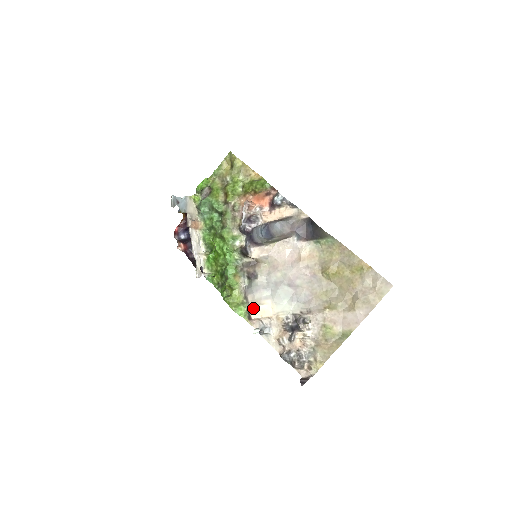
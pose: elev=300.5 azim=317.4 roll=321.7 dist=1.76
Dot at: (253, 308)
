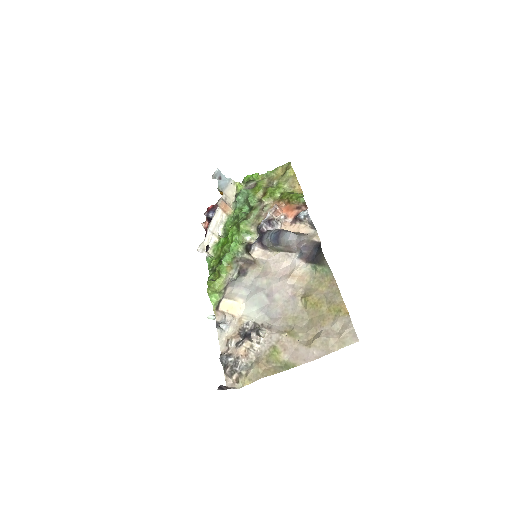
Dot at: (225, 300)
